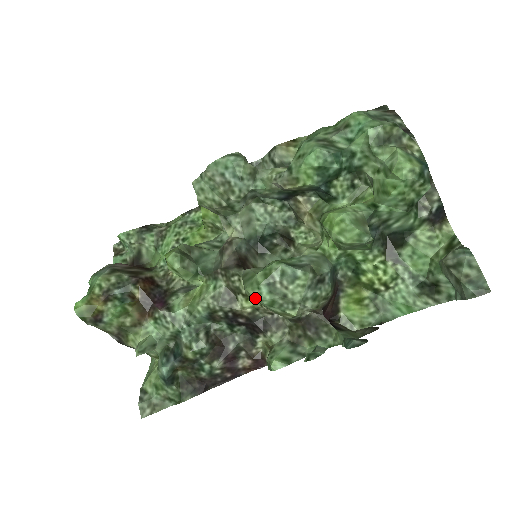
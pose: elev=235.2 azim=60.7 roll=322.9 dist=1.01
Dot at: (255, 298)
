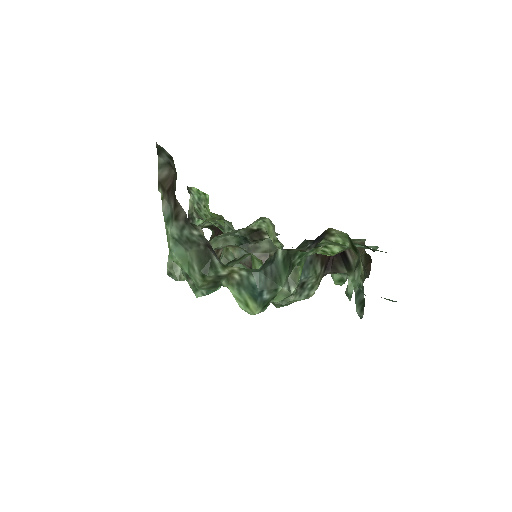
Dot at: occluded
